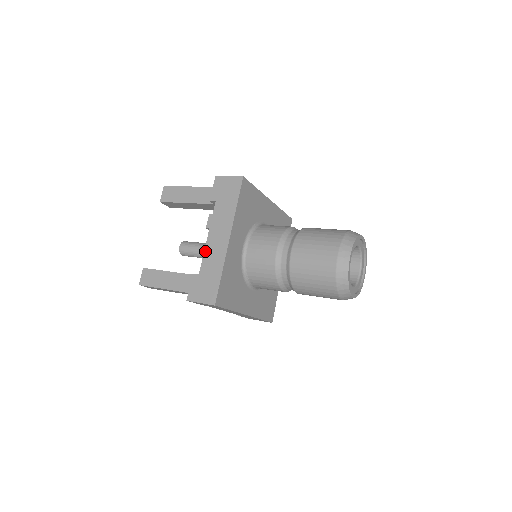
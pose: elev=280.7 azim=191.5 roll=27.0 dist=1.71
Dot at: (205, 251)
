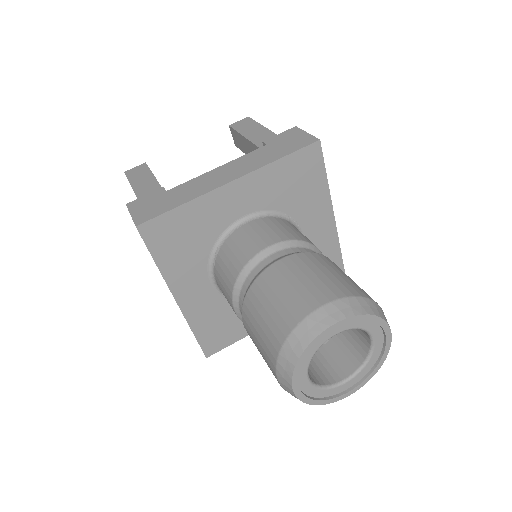
Dot at: (199, 176)
